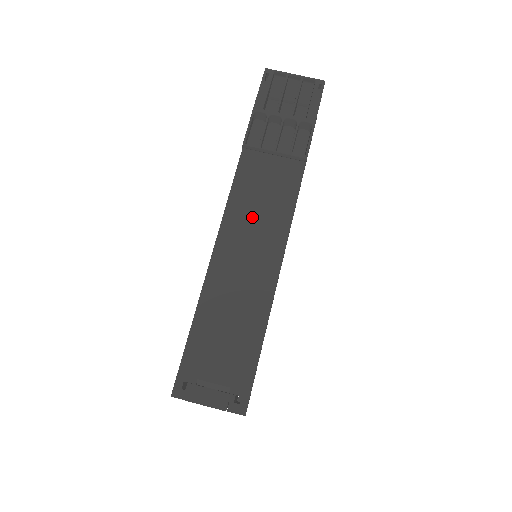
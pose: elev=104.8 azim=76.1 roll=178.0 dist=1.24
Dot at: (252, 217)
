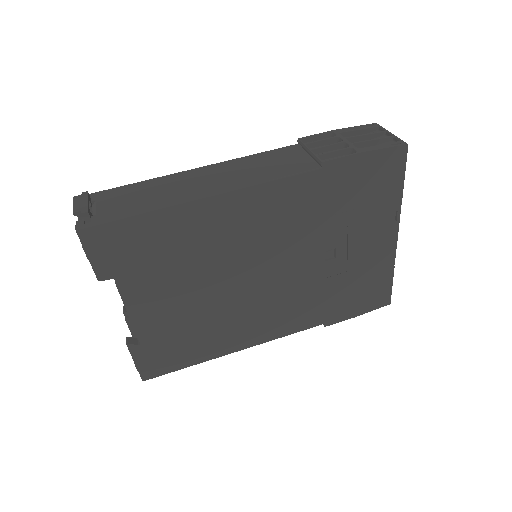
Dot at: (246, 168)
